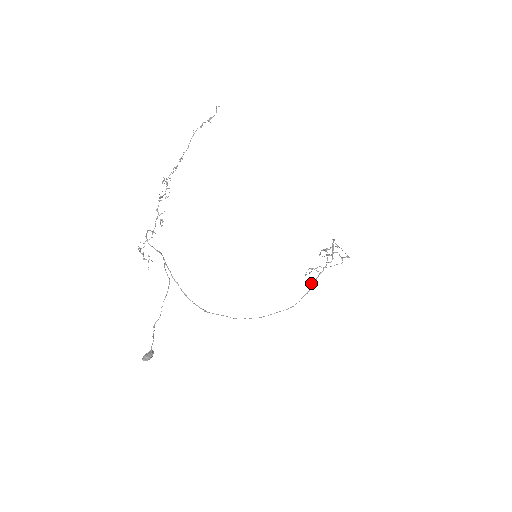
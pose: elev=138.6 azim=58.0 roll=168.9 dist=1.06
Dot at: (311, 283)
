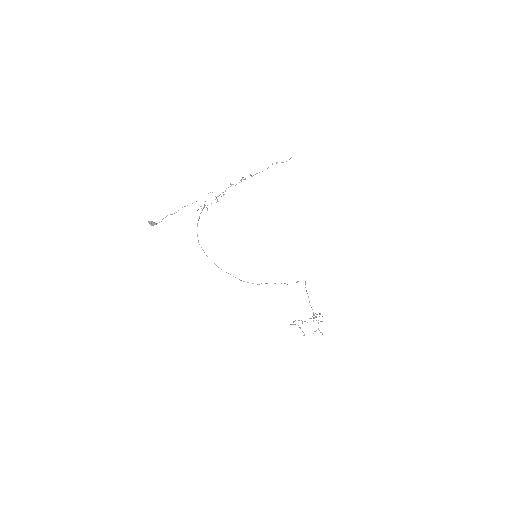
Dot at: (265, 283)
